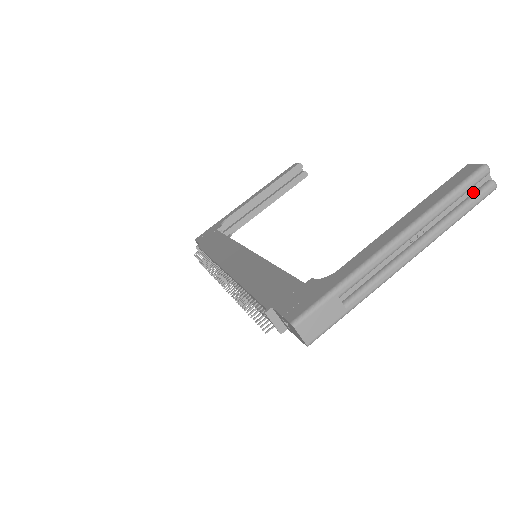
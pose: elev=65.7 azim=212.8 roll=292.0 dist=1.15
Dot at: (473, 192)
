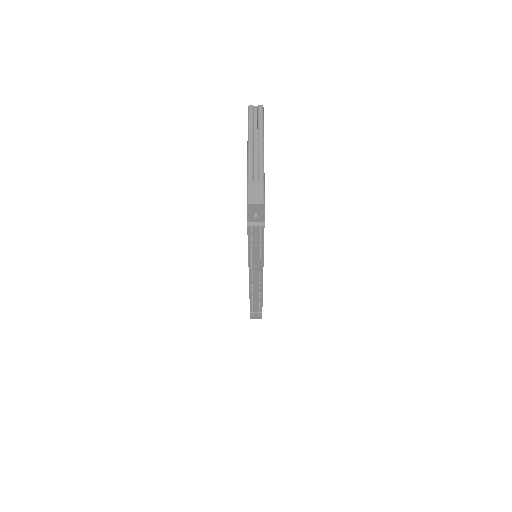
Dot at: (257, 115)
